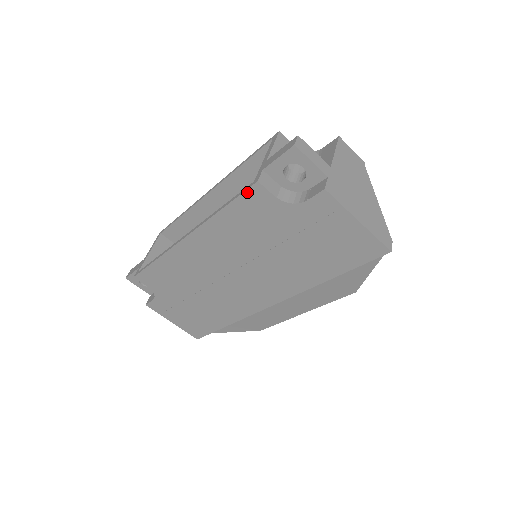
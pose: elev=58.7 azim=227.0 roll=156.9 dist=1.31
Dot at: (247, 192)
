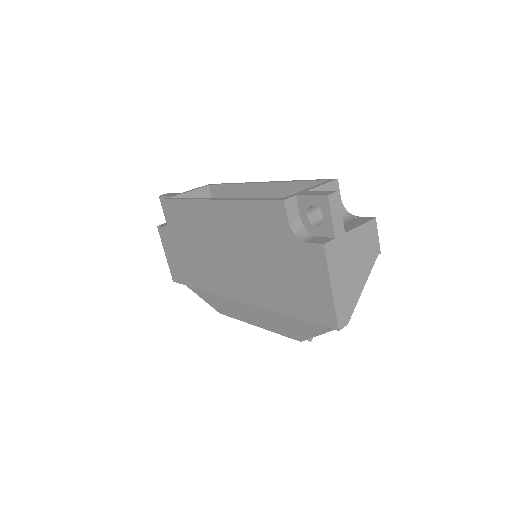
Dot at: (272, 202)
